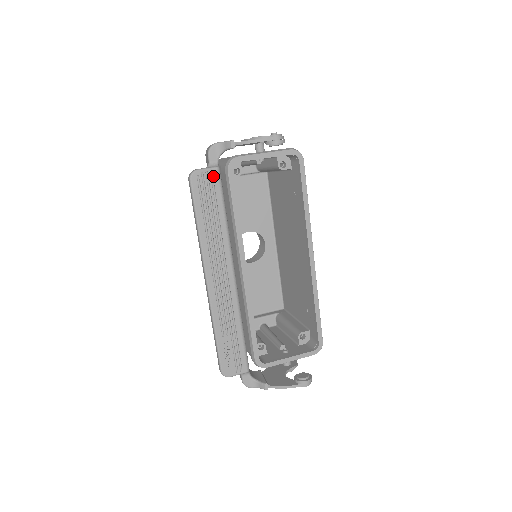
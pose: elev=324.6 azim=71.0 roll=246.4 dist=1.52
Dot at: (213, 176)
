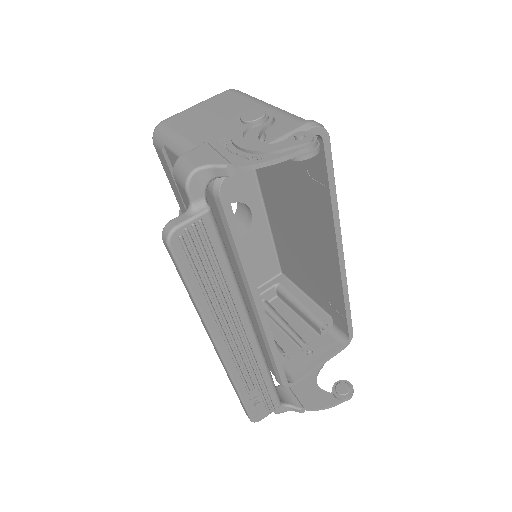
Dot at: (204, 226)
